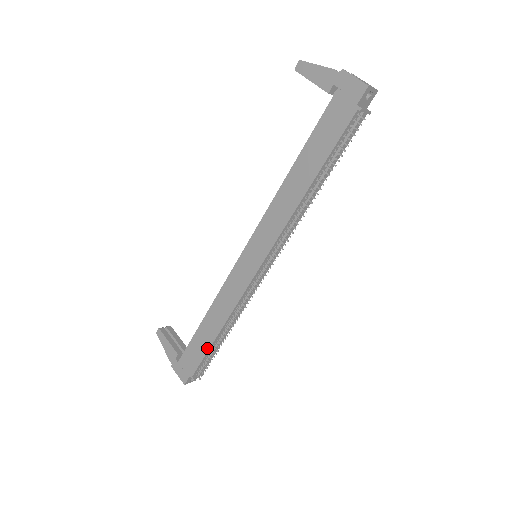
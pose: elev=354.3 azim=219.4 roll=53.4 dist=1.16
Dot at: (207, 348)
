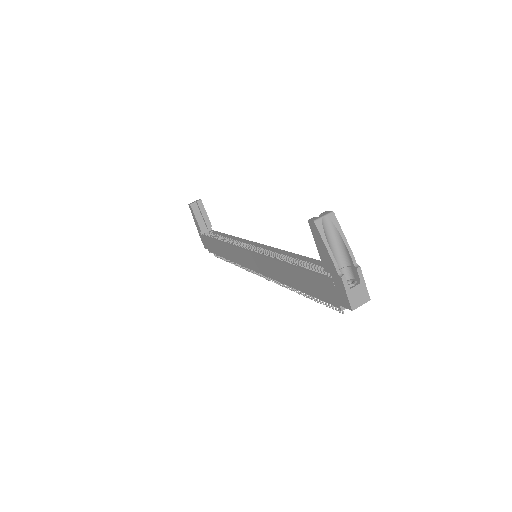
Dot at: (218, 254)
